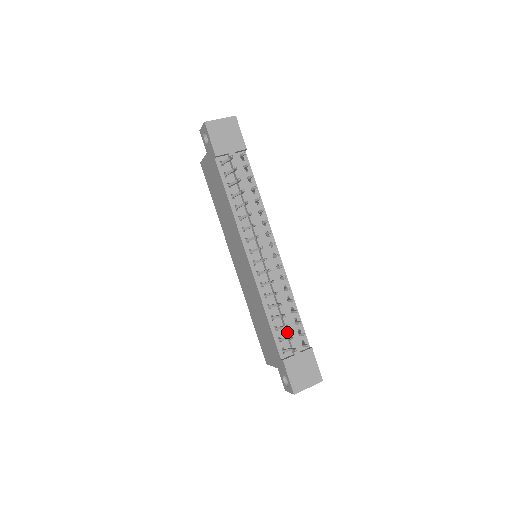
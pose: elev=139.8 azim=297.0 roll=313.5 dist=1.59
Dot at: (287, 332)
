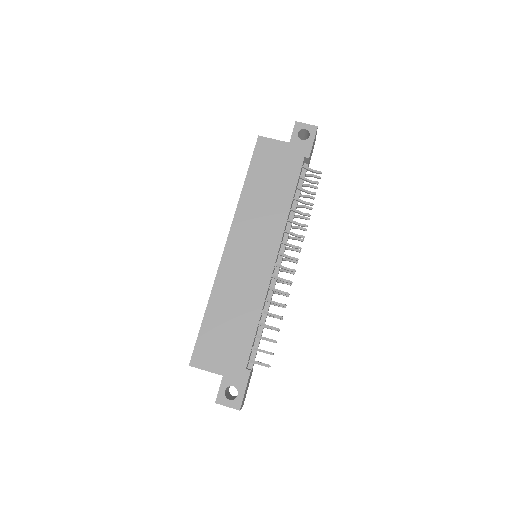
Dot at: occluded
